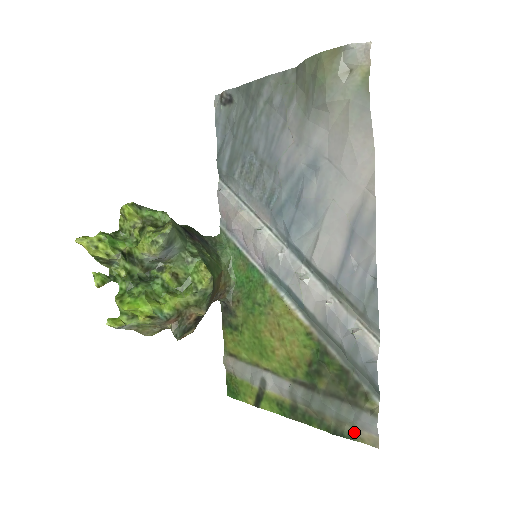
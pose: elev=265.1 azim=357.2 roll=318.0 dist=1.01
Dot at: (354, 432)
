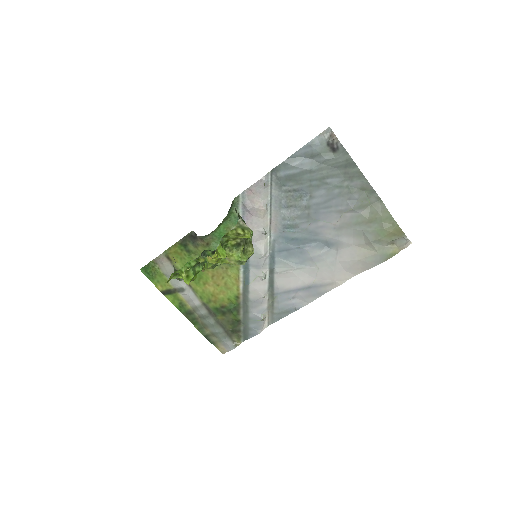
Dot at: (217, 343)
